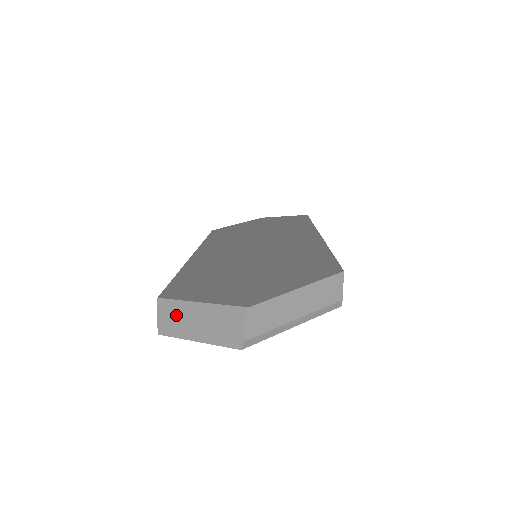
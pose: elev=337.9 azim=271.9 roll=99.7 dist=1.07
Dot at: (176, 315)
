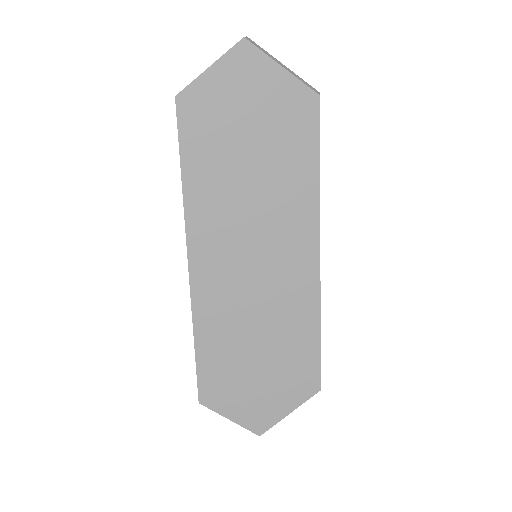
Dot at: occluded
